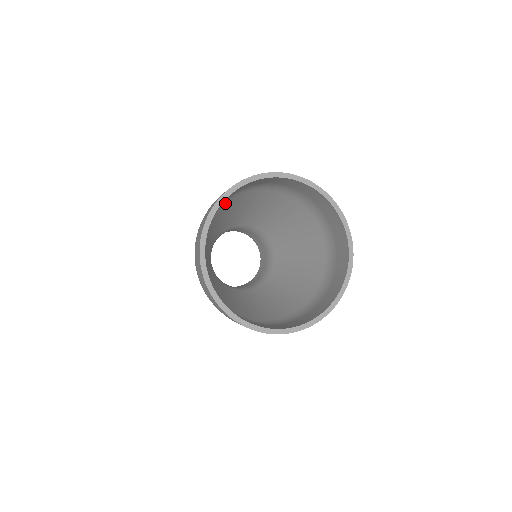
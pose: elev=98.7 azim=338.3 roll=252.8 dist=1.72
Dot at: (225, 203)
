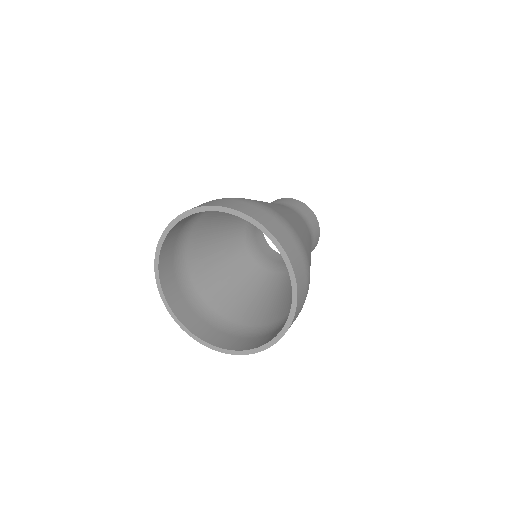
Dot at: (189, 242)
